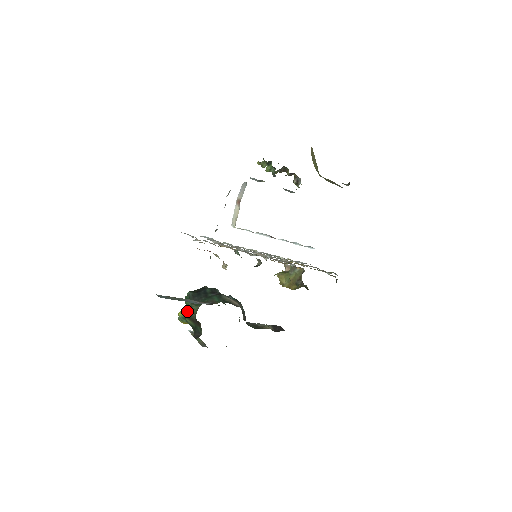
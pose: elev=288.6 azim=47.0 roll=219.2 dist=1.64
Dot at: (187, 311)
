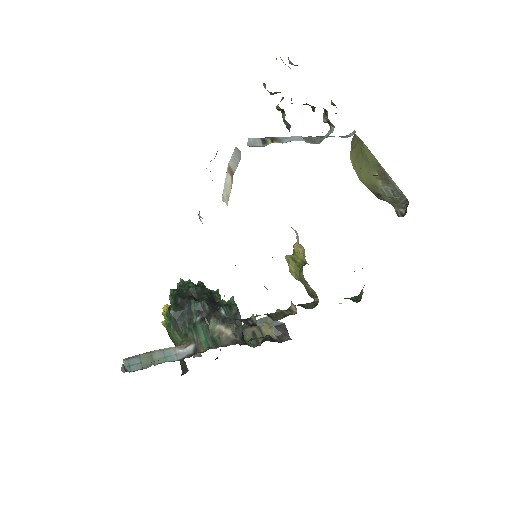
Dot at: (170, 332)
